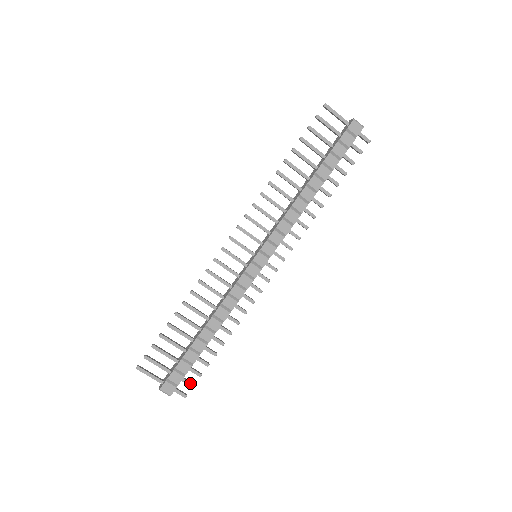
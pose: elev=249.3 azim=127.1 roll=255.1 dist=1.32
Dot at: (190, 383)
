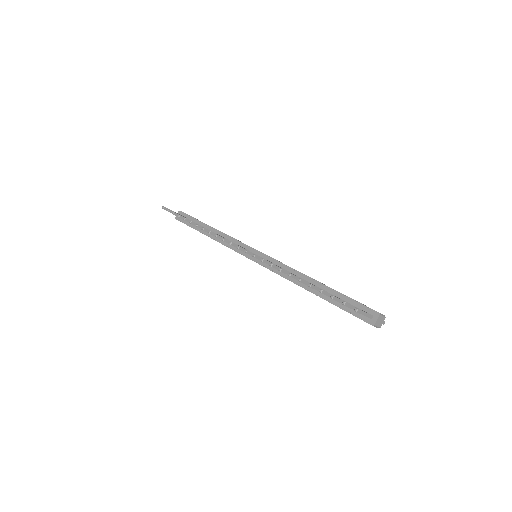
Dot at: occluded
